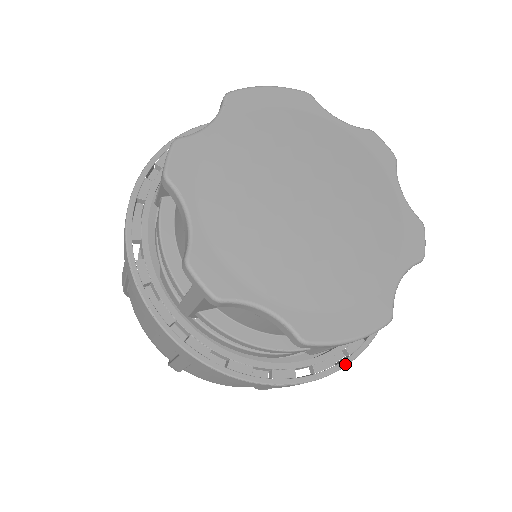
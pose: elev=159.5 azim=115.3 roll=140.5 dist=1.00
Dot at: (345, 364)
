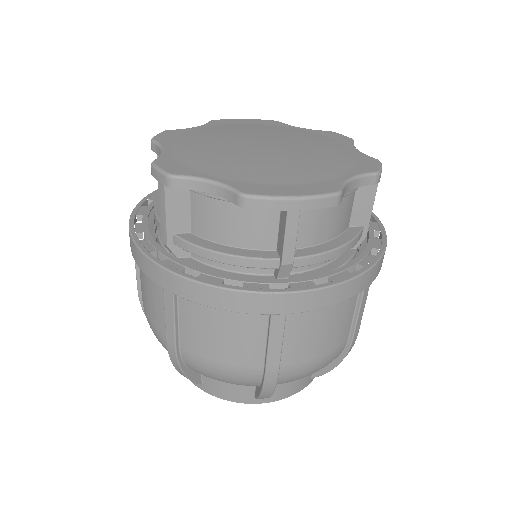
Dot at: (327, 285)
